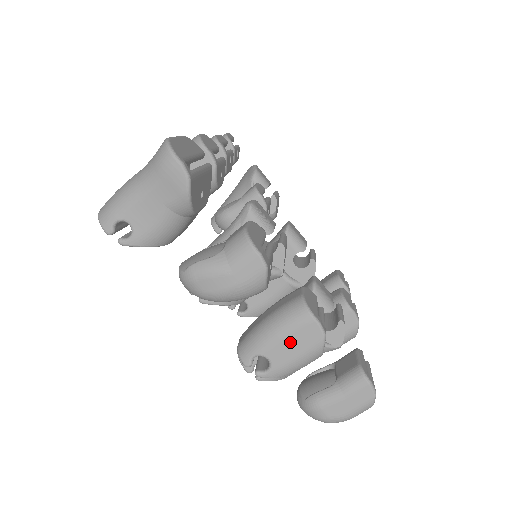
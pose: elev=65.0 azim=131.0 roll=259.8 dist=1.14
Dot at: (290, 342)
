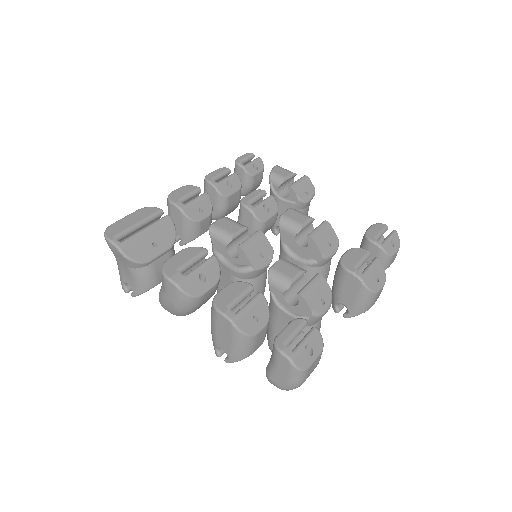
Dot at: (221, 333)
